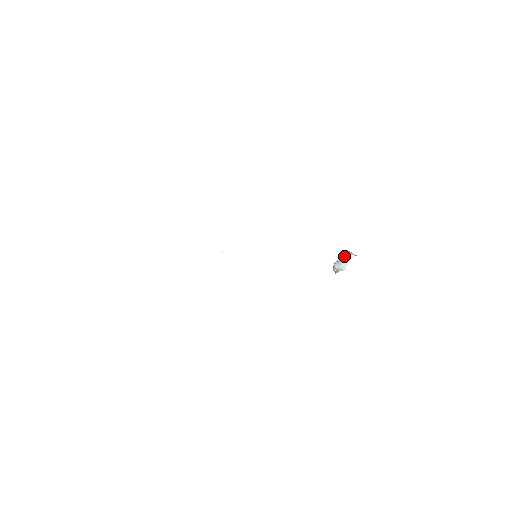
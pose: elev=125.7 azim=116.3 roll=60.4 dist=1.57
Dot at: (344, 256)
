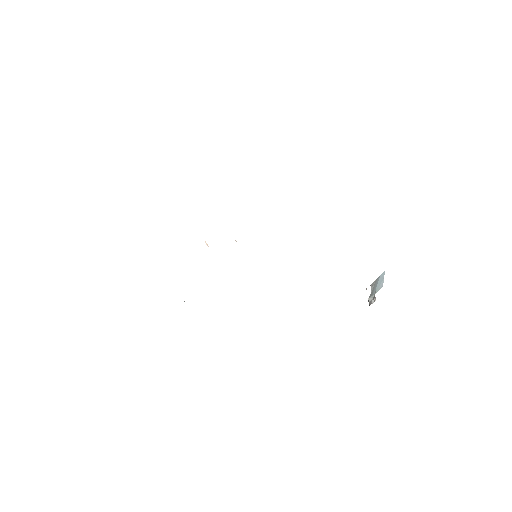
Dot at: (374, 285)
